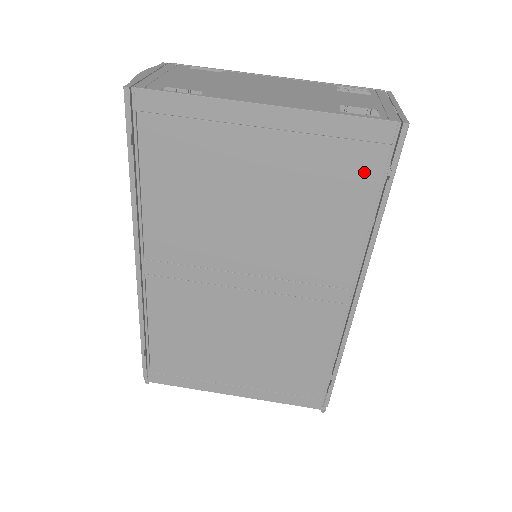
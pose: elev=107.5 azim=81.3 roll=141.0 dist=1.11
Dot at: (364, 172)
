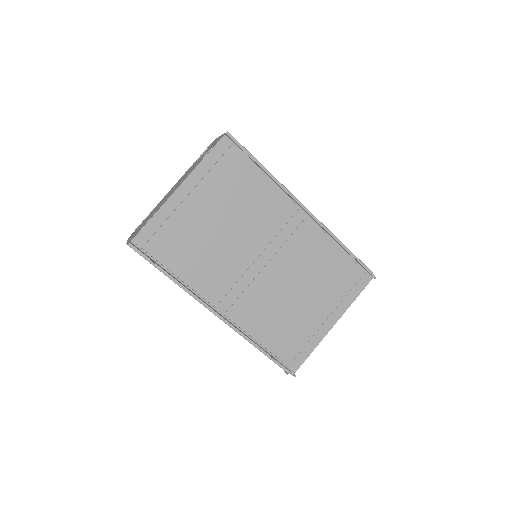
Dot at: (238, 164)
